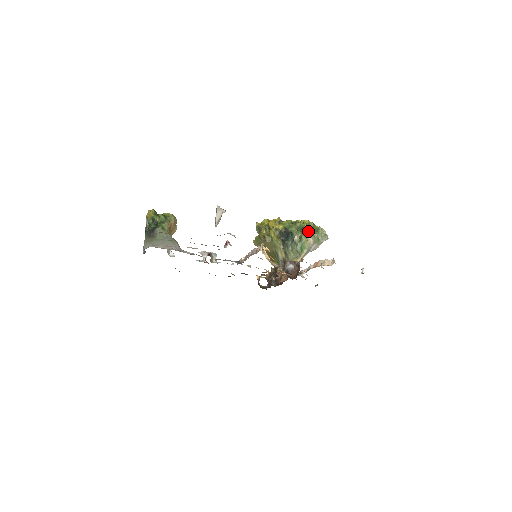
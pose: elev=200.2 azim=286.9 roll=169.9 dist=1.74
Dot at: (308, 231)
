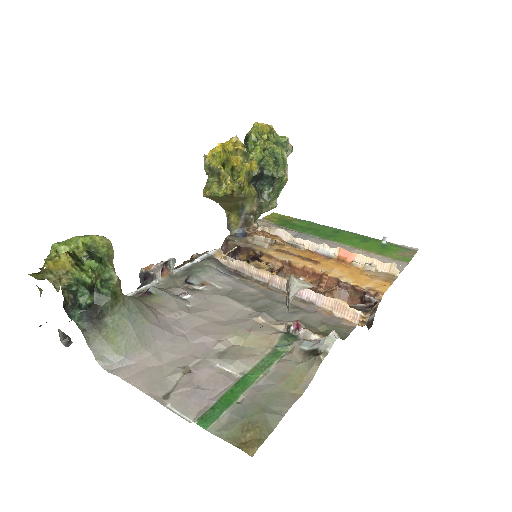
Dot at: (284, 159)
